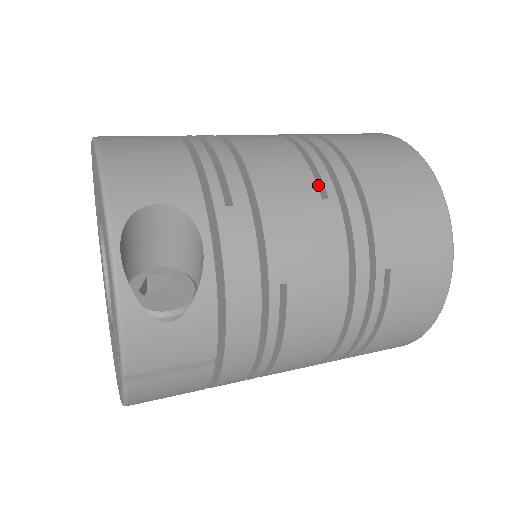
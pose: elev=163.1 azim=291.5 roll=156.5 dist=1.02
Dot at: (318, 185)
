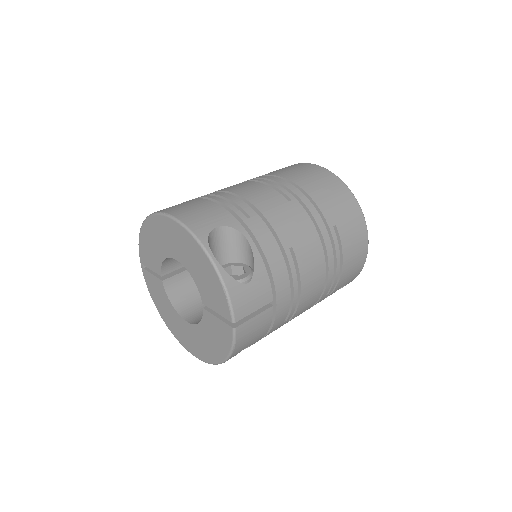
Dot at: occluded
